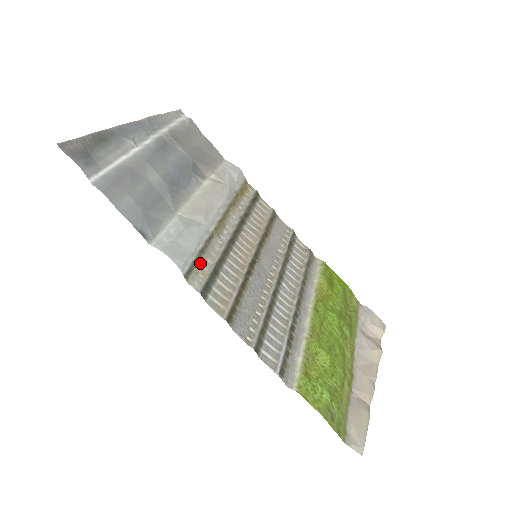
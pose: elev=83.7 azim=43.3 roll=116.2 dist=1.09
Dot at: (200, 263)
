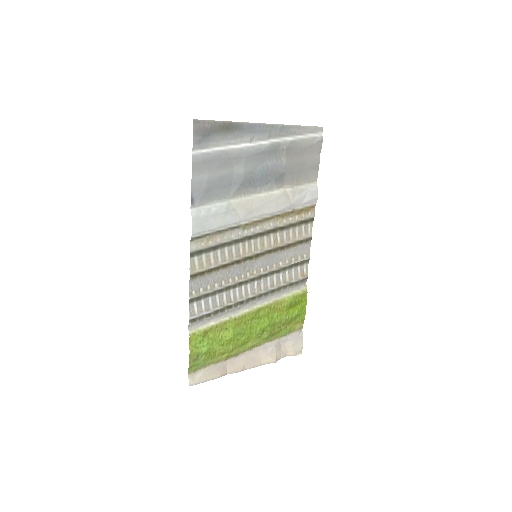
Dot at: (211, 237)
